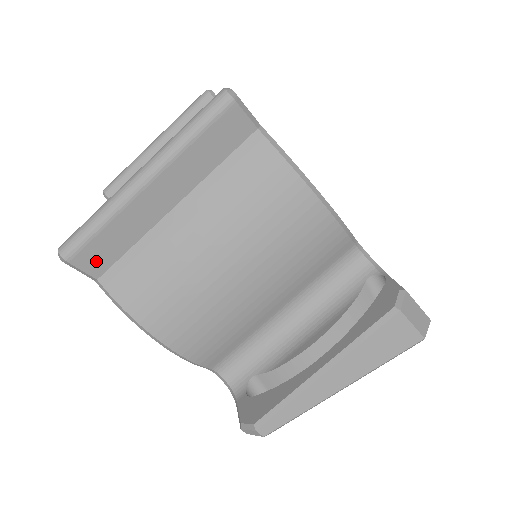
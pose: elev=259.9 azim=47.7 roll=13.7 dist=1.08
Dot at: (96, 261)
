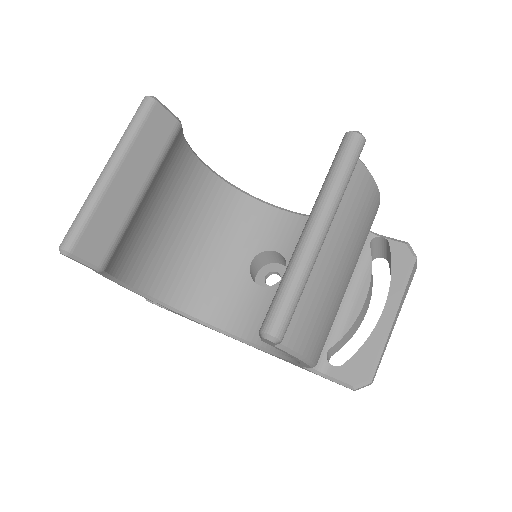
Dot at: occluded
